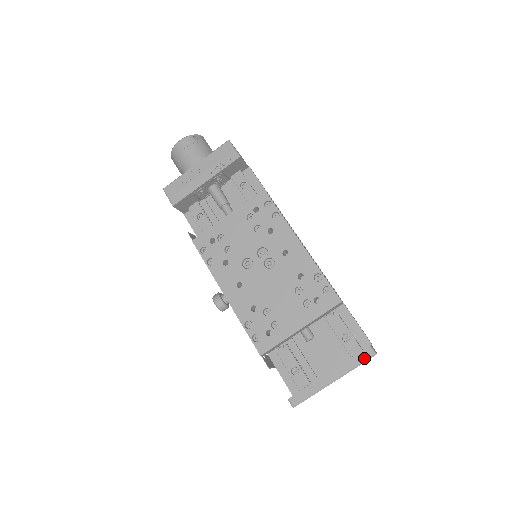
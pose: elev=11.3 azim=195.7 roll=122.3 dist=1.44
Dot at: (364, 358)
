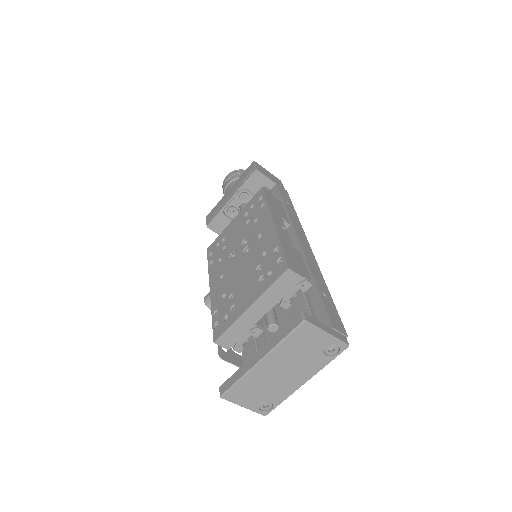
Dot at: (292, 327)
